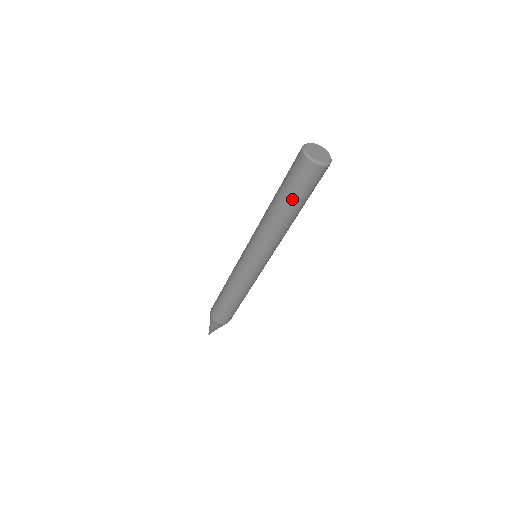
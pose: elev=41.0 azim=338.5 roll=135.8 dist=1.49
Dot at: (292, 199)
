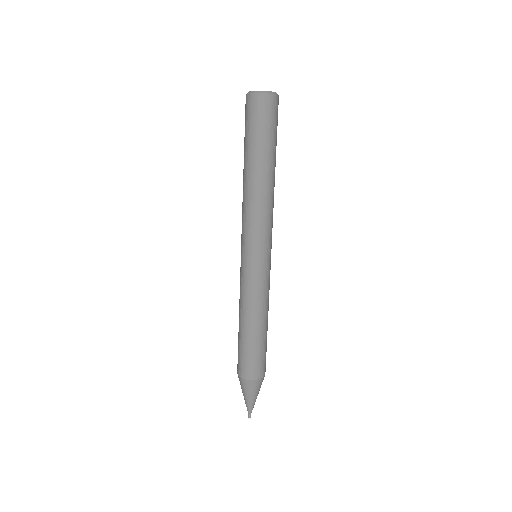
Dot at: (256, 147)
